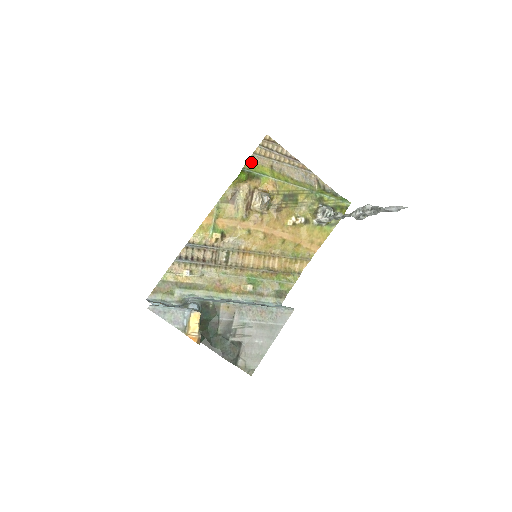
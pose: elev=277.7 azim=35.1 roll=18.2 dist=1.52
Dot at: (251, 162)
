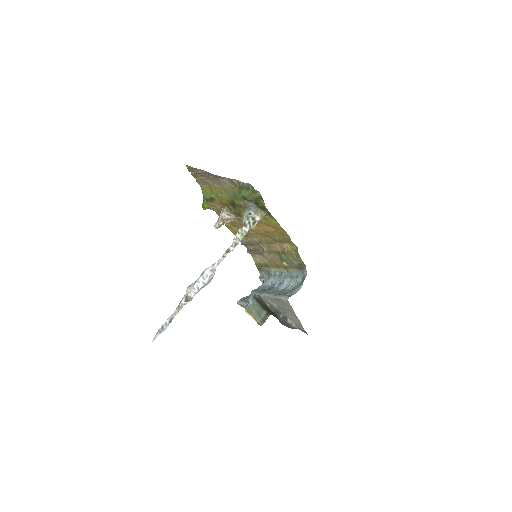
Dot at: (202, 188)
